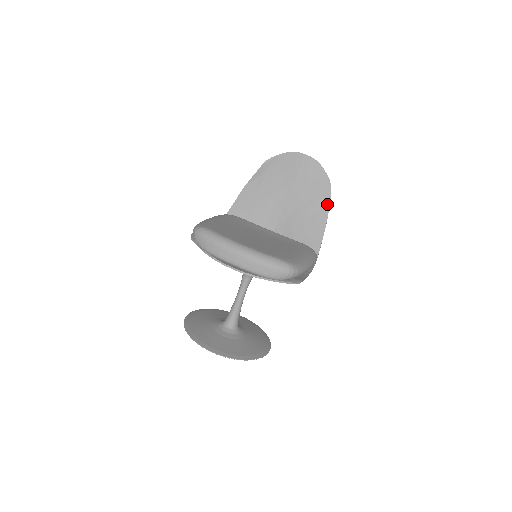
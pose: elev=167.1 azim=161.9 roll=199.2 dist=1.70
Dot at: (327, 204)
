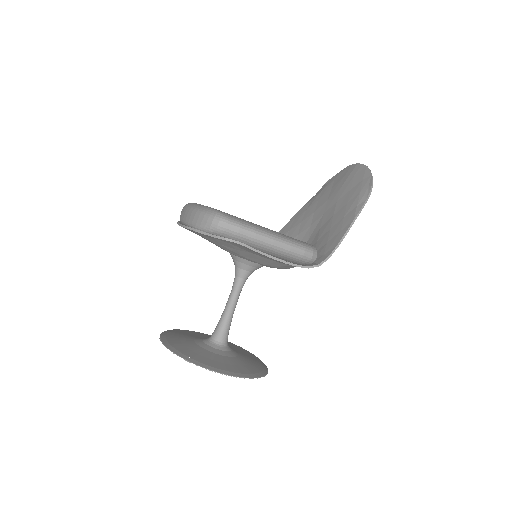
Dot at: (360, 205)
